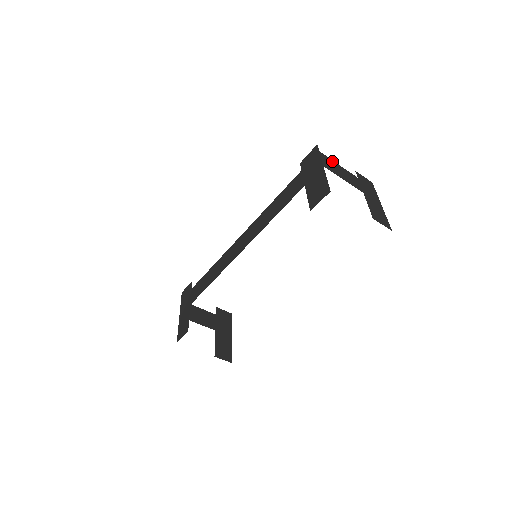
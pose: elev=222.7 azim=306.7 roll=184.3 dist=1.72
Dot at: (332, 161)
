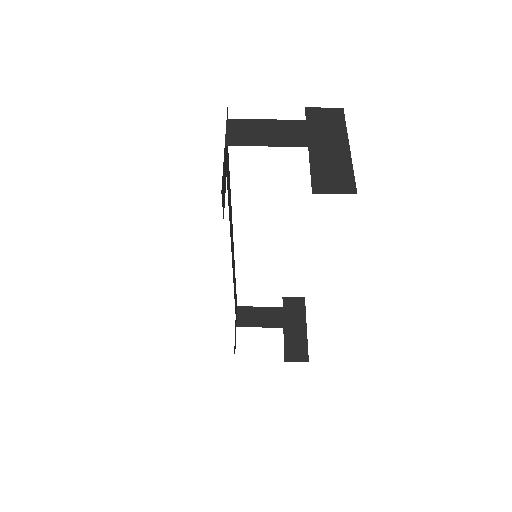
Dot at: (251, 121)
